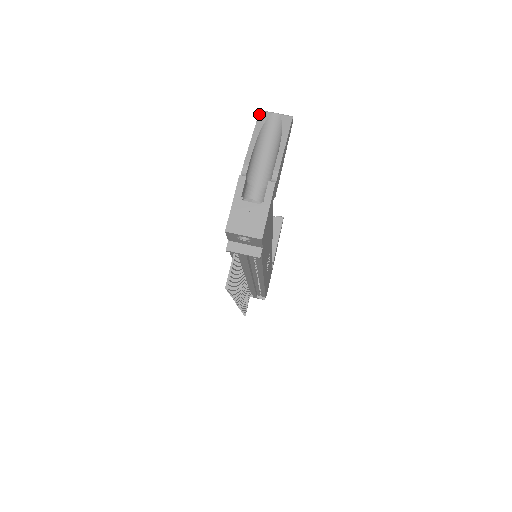
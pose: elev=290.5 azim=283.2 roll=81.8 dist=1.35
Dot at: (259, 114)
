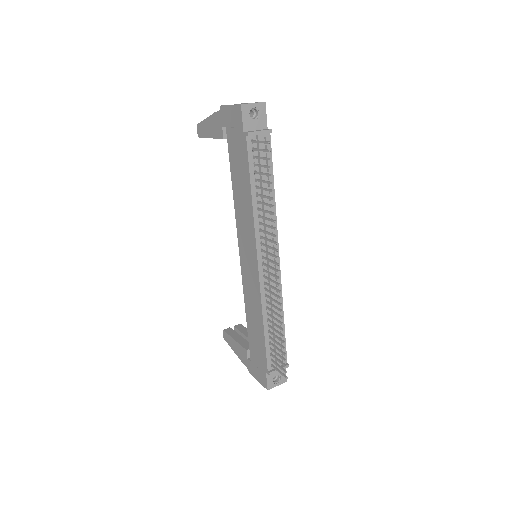
Dot at: (198, 124)
